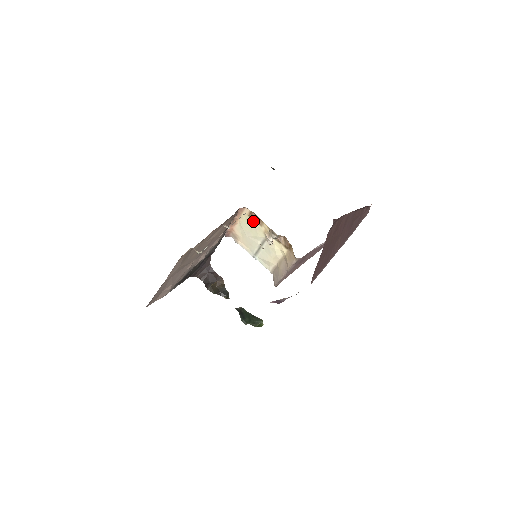
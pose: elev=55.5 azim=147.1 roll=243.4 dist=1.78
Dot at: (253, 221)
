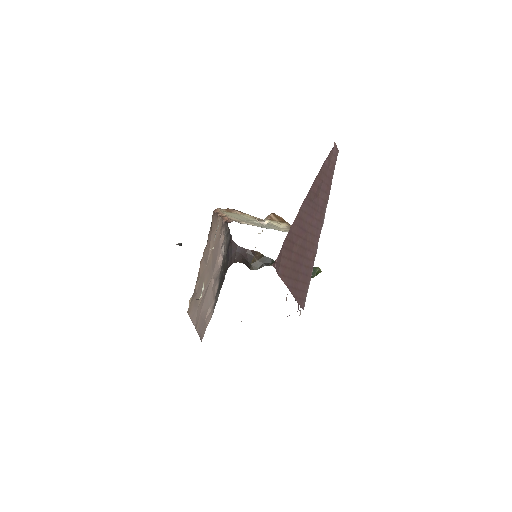
Dot at: (235, 213)
